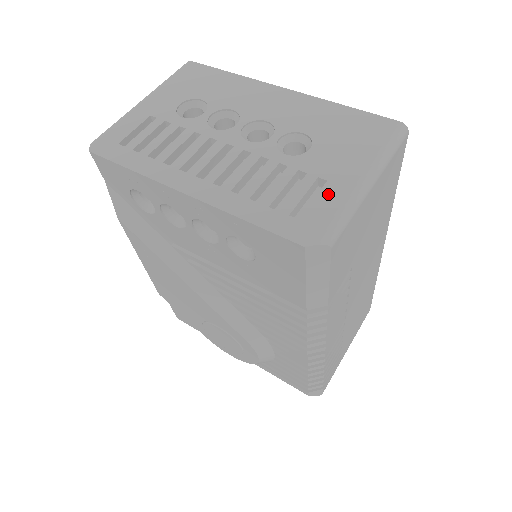
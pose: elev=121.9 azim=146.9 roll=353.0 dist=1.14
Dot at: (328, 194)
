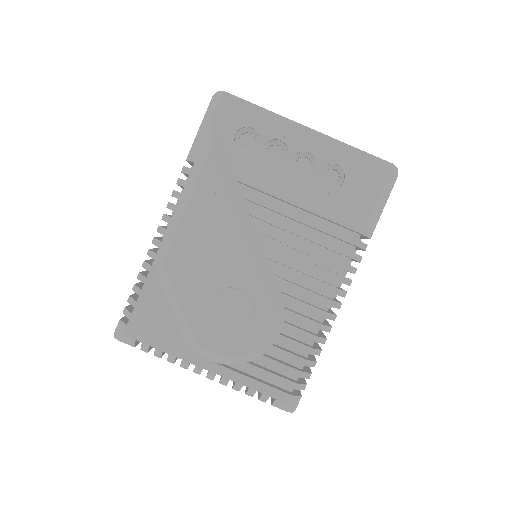
Dot at: occluded
